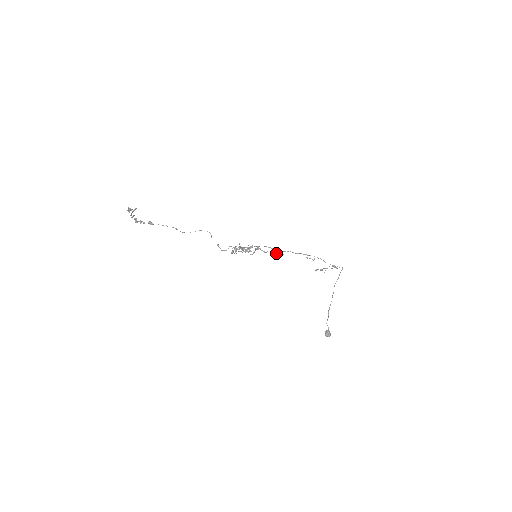
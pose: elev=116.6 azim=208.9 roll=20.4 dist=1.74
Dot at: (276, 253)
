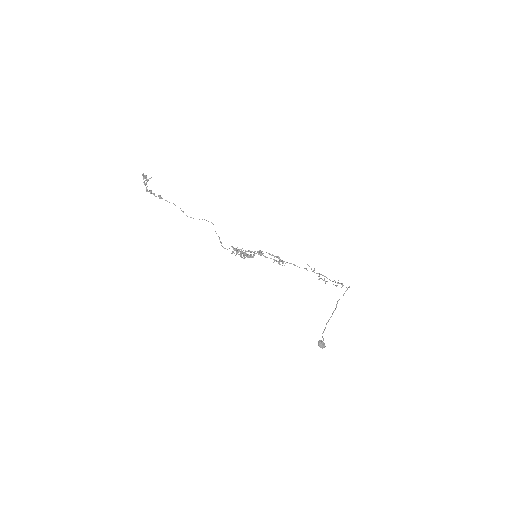
Dot at: (278, 261)
